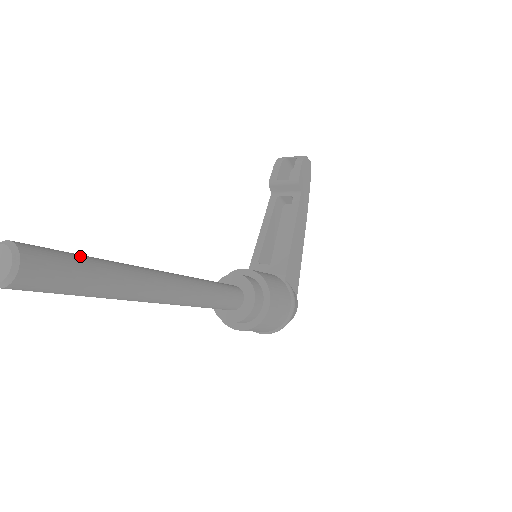
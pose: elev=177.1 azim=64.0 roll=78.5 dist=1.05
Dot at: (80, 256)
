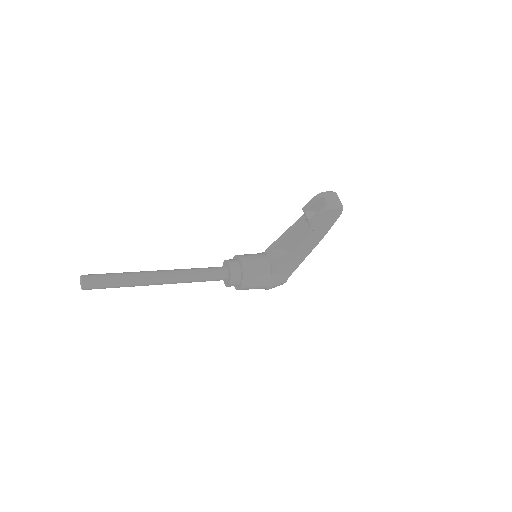
Dot at: (110, 280)
